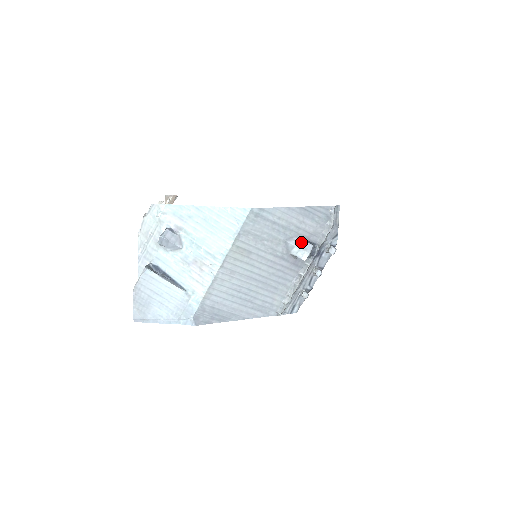
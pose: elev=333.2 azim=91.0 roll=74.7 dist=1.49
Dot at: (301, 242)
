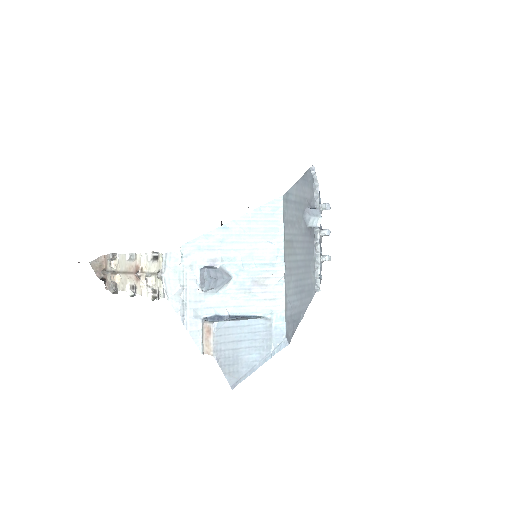
Dot at: (311, 211)
